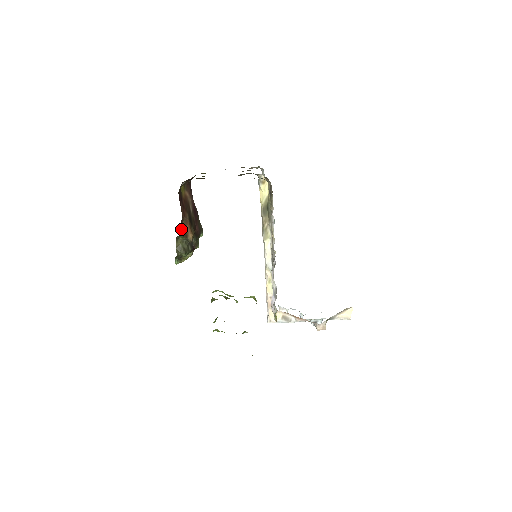
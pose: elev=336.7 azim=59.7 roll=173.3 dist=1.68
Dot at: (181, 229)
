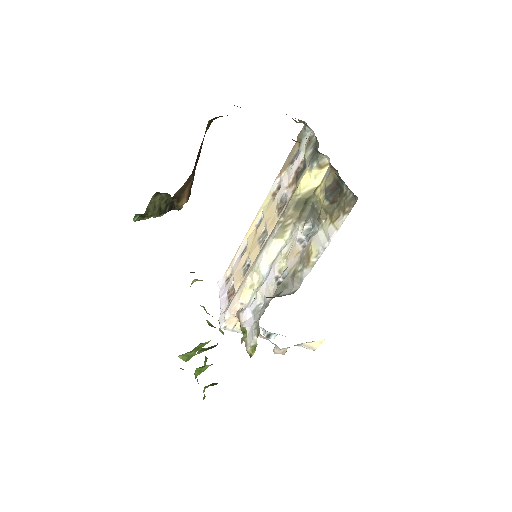
Dot at: (178, 191)
